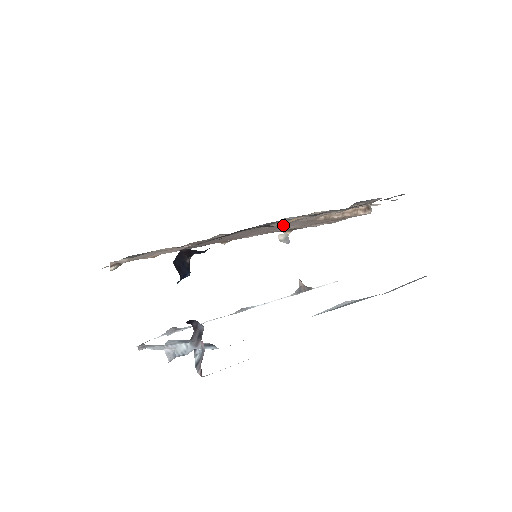
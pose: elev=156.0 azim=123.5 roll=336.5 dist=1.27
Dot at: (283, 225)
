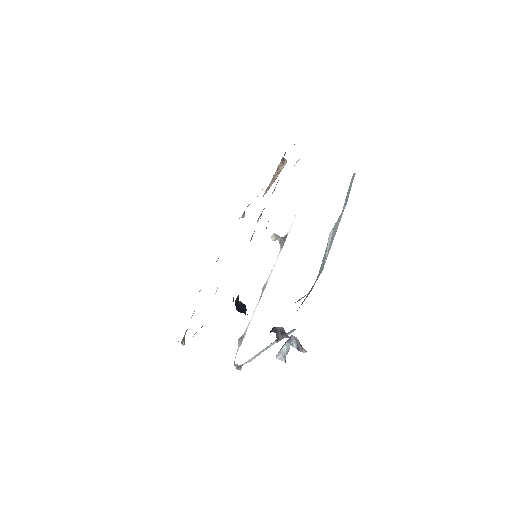
Dot at: occluded
